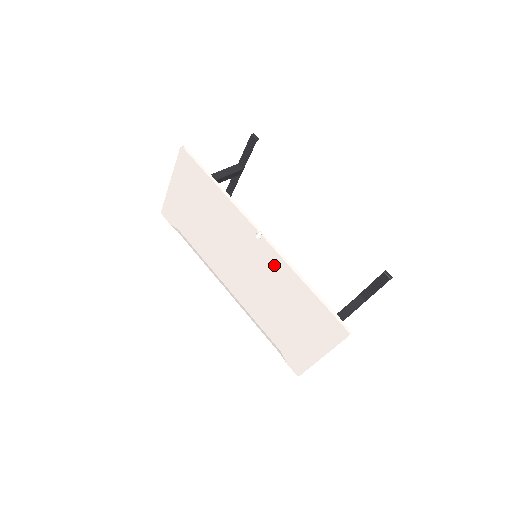
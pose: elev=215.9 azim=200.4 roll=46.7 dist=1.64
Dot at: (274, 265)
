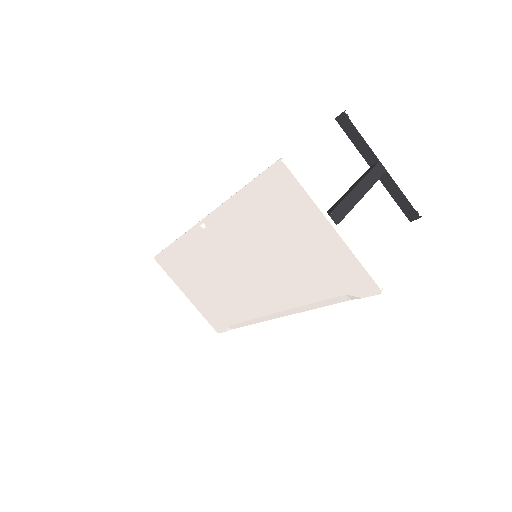
Dot at: (227, 225)
